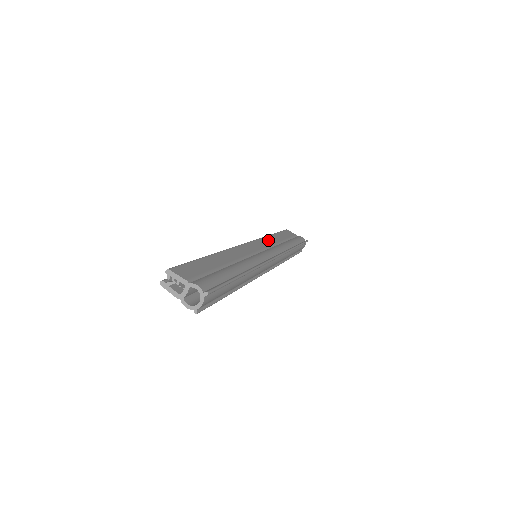
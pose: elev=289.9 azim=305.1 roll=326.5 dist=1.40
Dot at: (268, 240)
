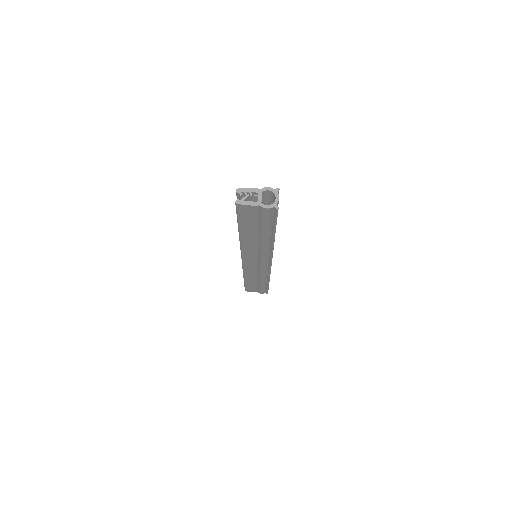
Dot at: occluded
